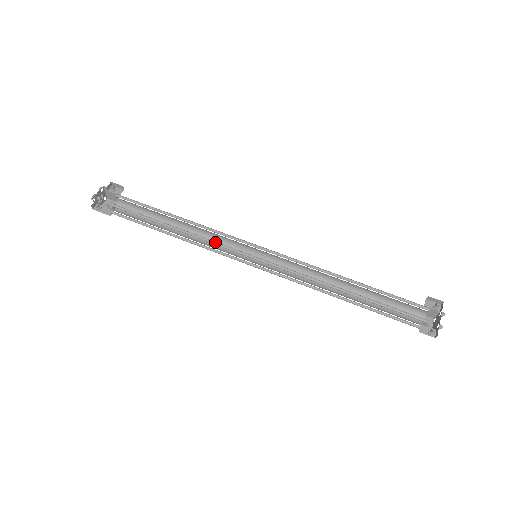
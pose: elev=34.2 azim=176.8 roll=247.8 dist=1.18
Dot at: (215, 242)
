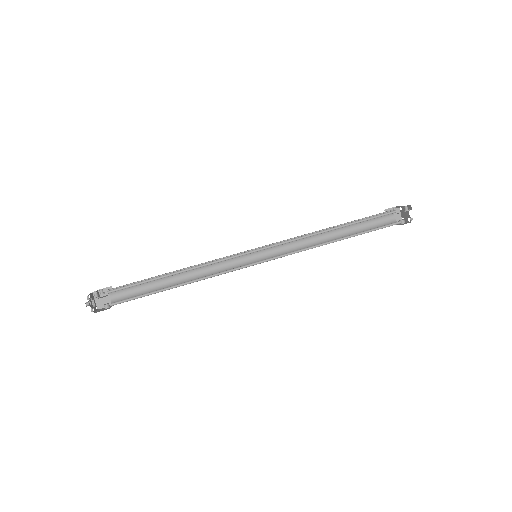
Dot at: (218, 261)
